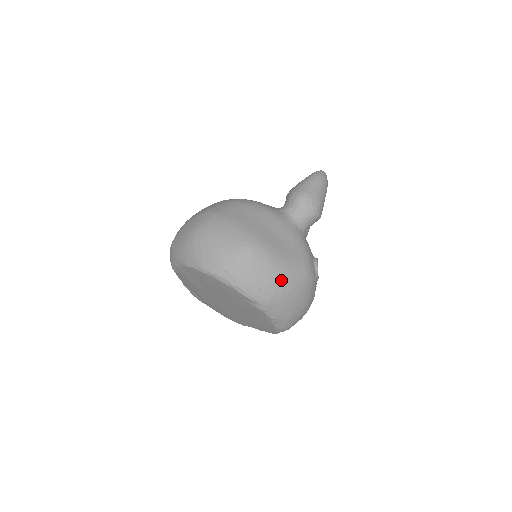
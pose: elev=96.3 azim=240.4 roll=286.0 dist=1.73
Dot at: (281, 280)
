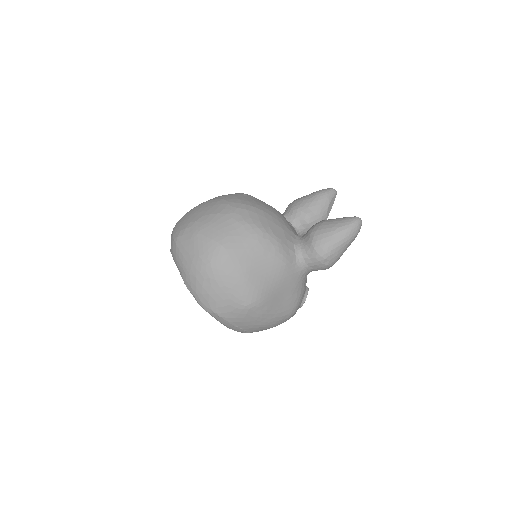
Dot at: (264, 326)
